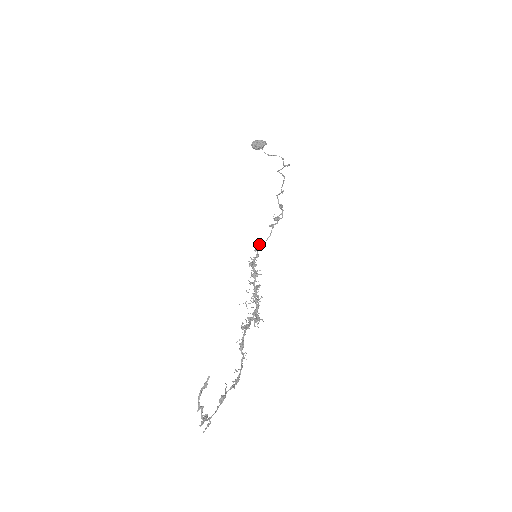
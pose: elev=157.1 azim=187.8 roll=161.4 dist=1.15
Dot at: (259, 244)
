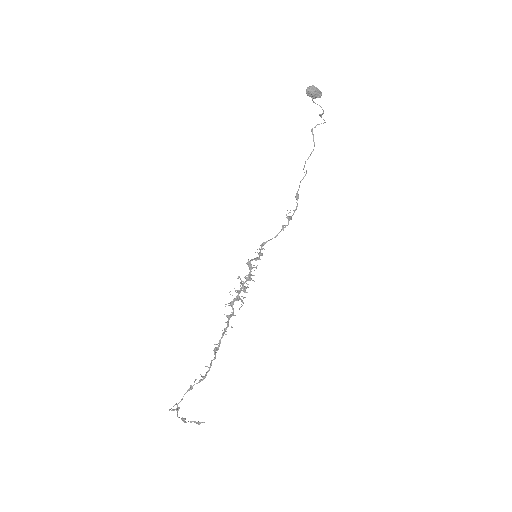
Dot at: (263, 243)
